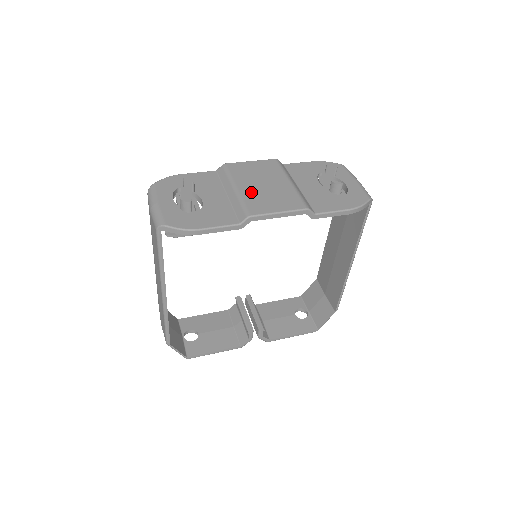
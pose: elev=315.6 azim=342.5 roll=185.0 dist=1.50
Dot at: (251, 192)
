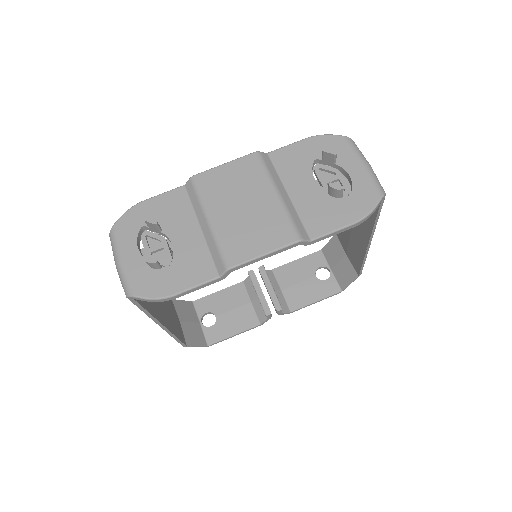
Dot at: (228, 224)
